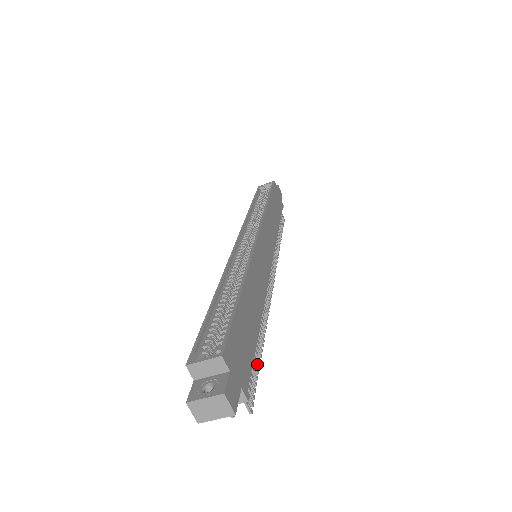
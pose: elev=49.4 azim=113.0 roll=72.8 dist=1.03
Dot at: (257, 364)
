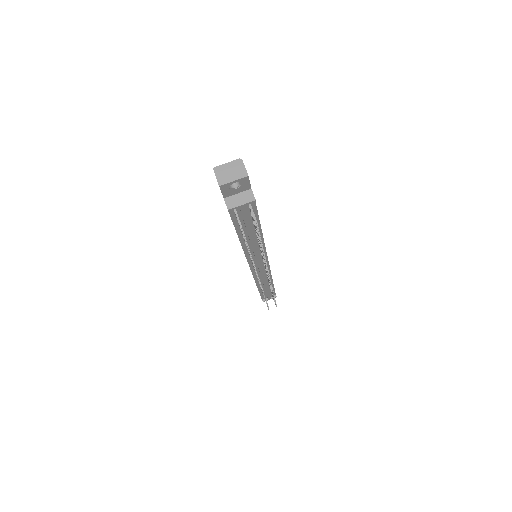
Dot at: occluded
